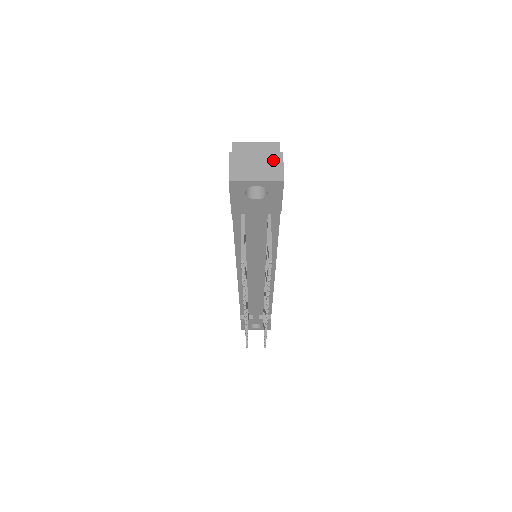
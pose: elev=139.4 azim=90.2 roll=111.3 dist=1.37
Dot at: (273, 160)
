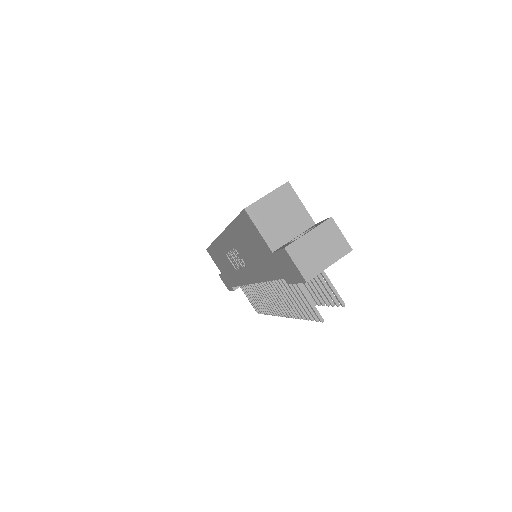
Dot at: (329, 232)
